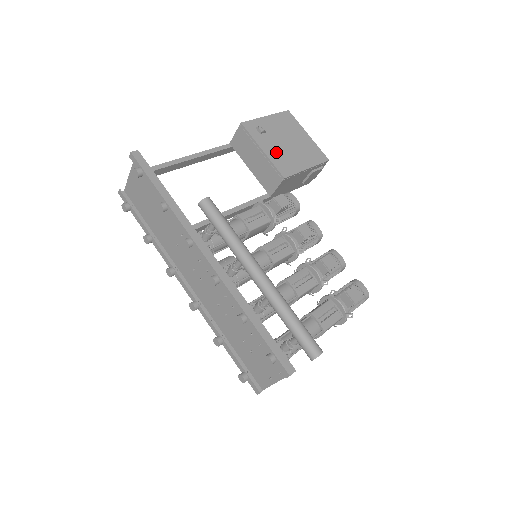
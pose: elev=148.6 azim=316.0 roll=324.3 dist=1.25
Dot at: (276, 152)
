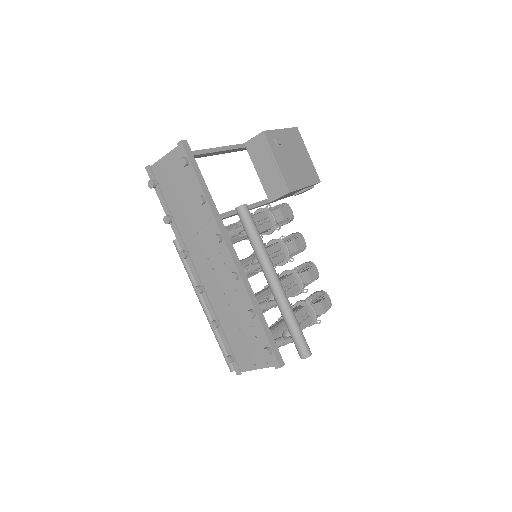
Dot at: (286, 166)
